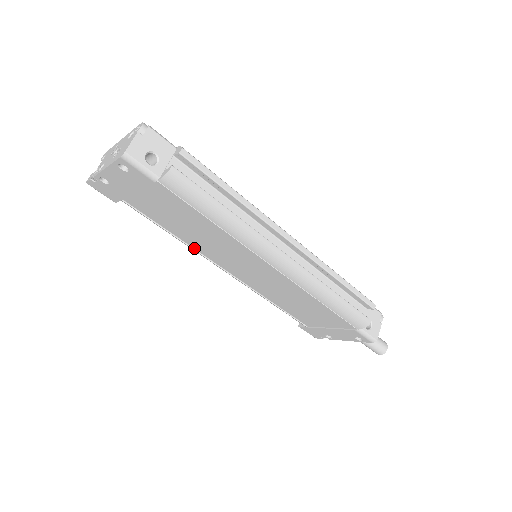
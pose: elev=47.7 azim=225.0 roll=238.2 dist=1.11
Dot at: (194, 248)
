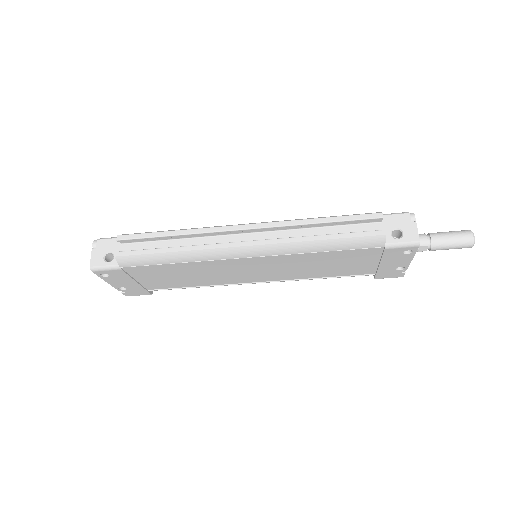
Dot at: (218, 285)
